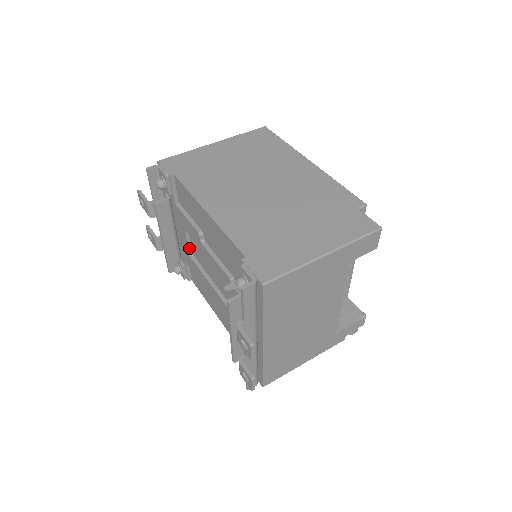
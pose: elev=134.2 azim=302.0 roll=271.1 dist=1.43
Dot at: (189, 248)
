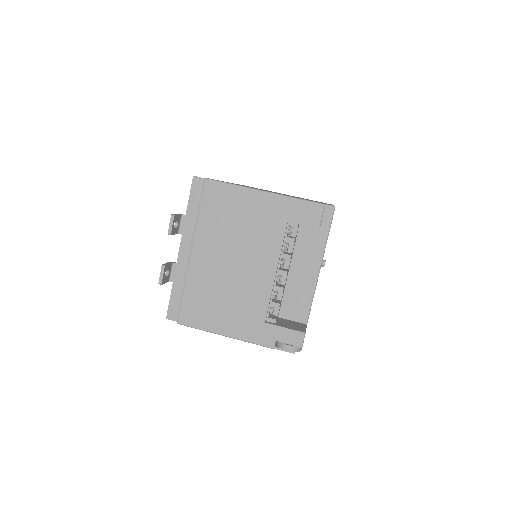
Dot at: occluded
